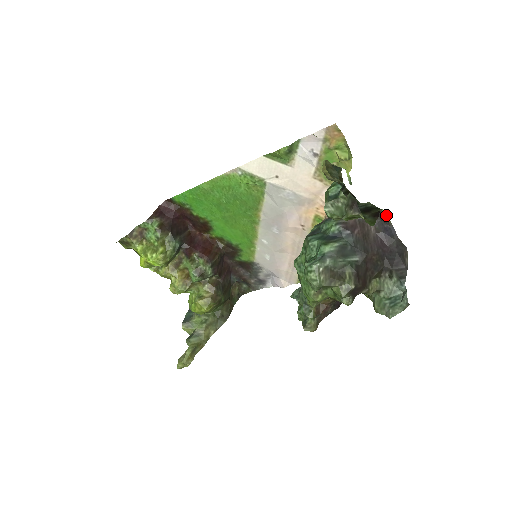
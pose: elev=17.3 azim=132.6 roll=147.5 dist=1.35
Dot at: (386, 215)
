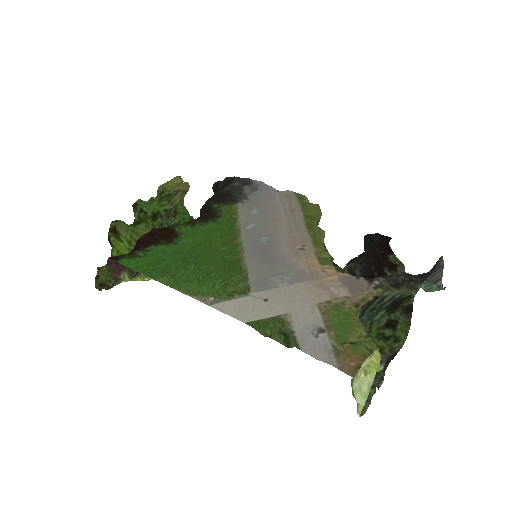
Dot at: occluded
